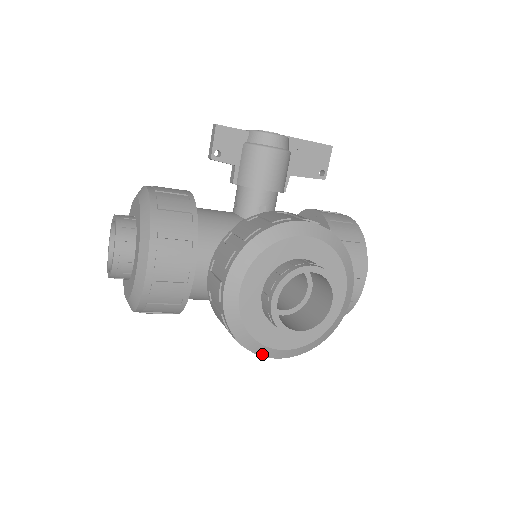
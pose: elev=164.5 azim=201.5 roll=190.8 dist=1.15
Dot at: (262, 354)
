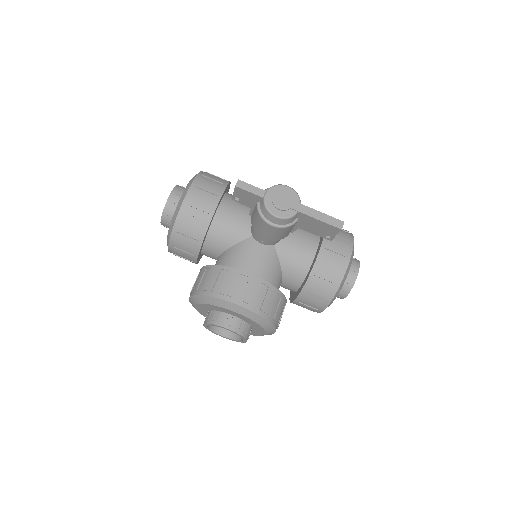
Dot at: occluded
